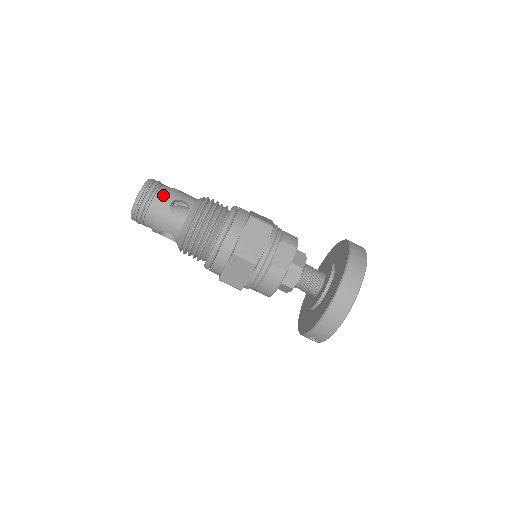
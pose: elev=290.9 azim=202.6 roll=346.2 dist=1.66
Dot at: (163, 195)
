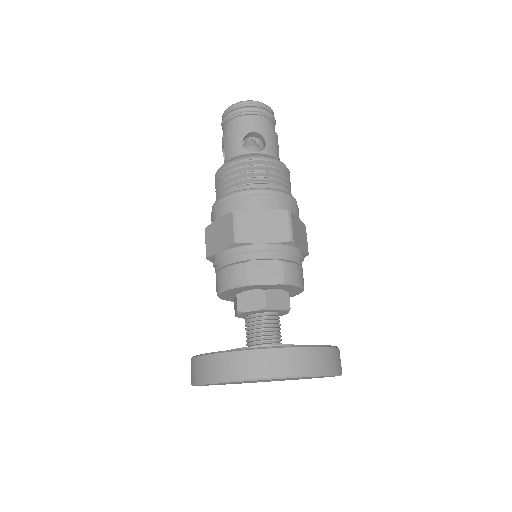
Dot at: (259, 122)
